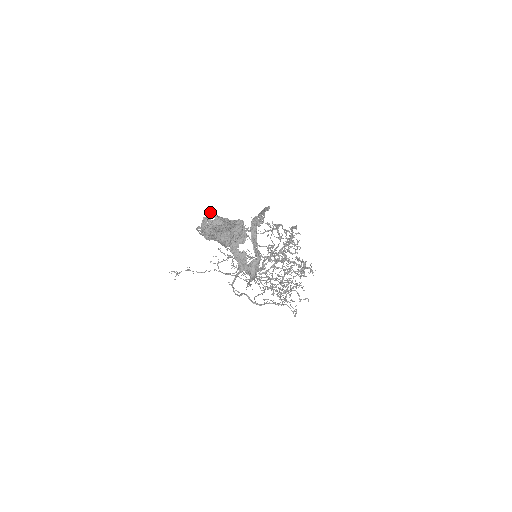
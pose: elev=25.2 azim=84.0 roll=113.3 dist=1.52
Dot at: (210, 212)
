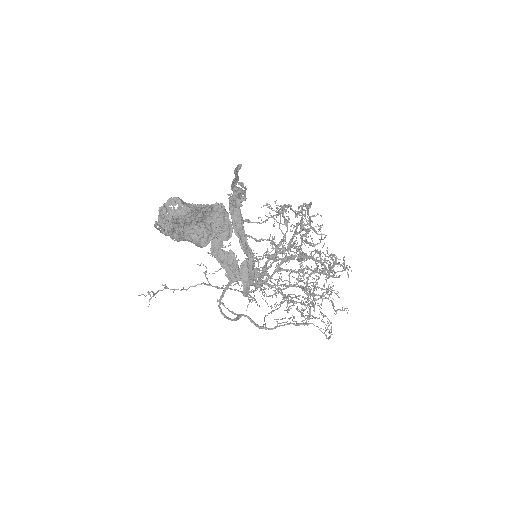
Dot at: occluded
